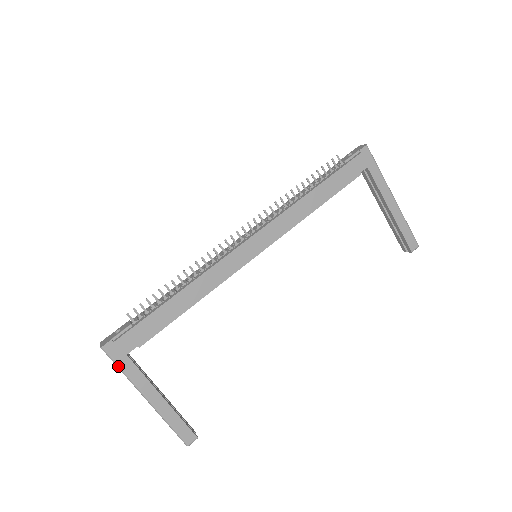
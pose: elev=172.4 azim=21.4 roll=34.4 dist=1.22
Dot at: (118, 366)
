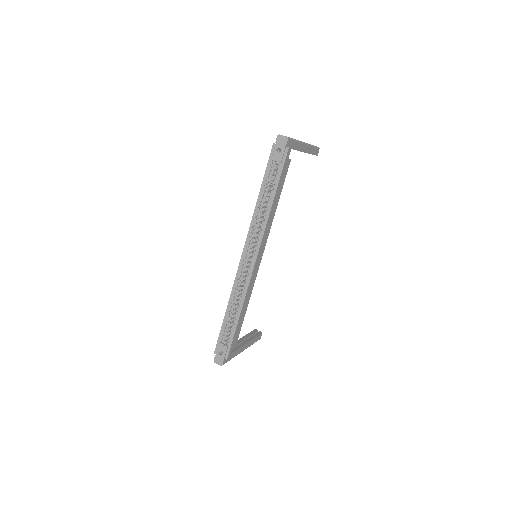
Dot at: occluded
